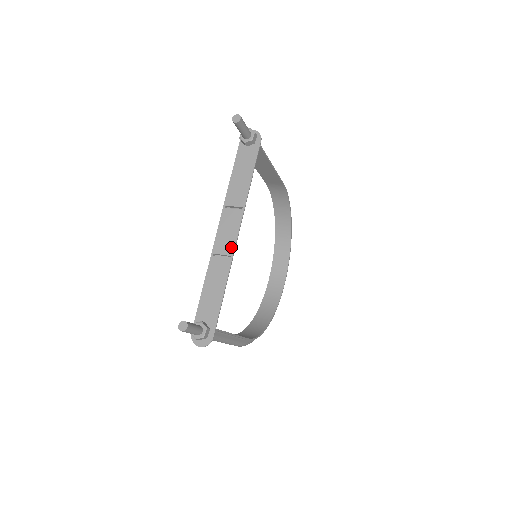
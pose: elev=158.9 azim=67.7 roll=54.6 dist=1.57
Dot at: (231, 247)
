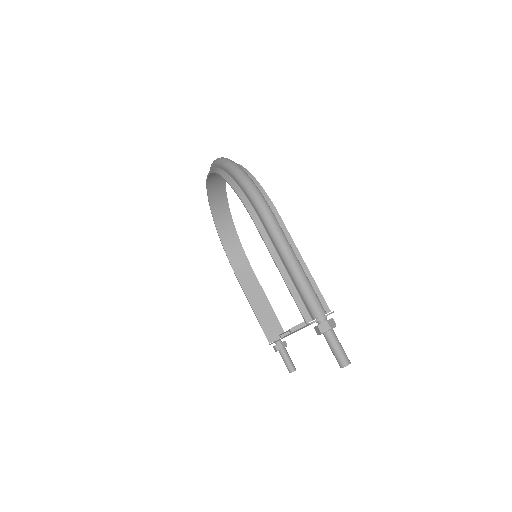
Dot at: occluded
